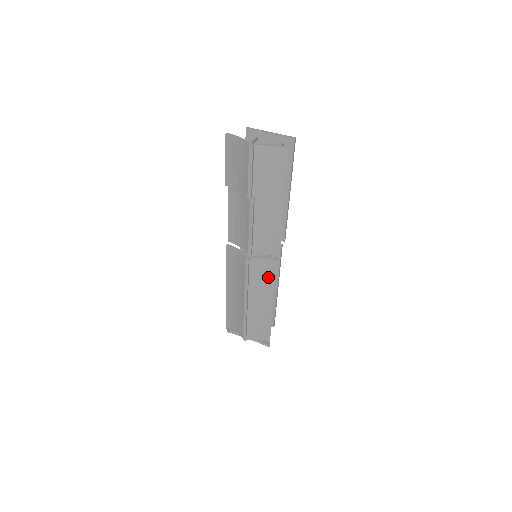
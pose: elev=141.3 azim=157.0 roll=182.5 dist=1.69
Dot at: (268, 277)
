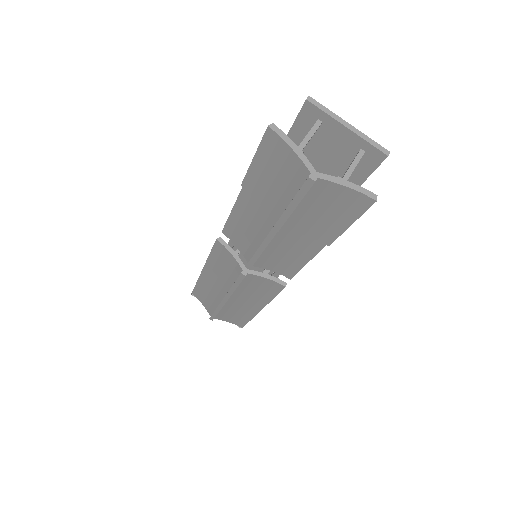
Dot at: (265, 292)
